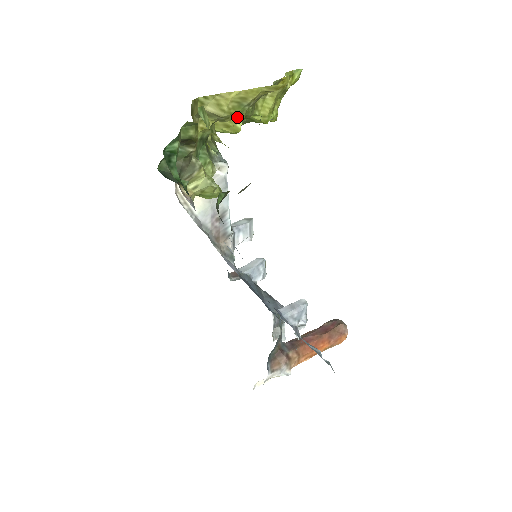
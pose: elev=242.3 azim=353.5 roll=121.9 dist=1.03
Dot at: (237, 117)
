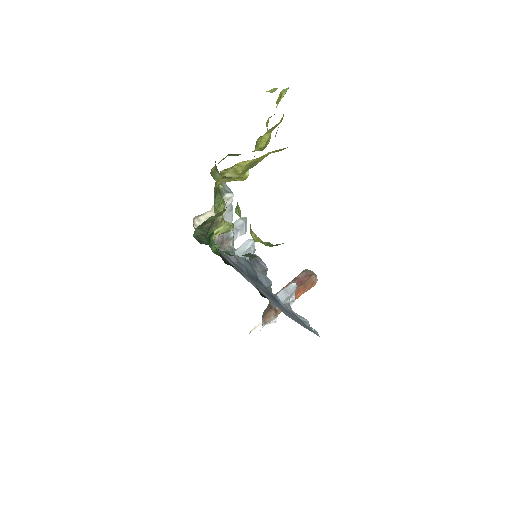
Dot at: occluded
